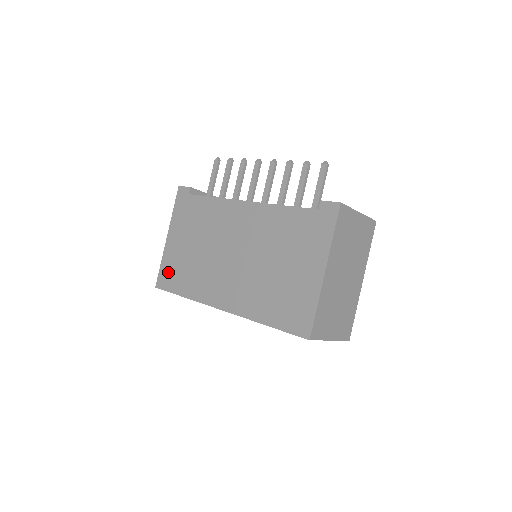
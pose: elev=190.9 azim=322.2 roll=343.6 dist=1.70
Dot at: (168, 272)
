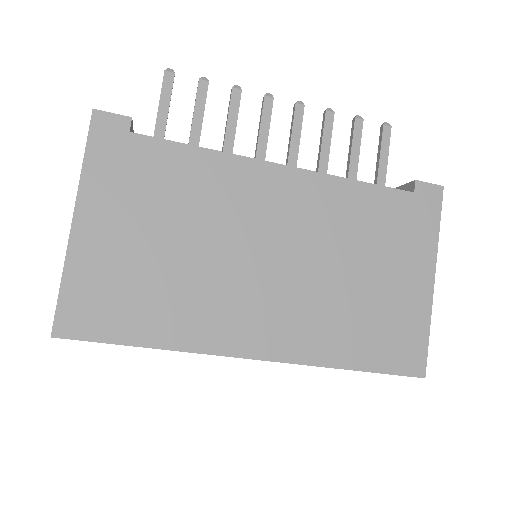
Dot at: (92, 299)
